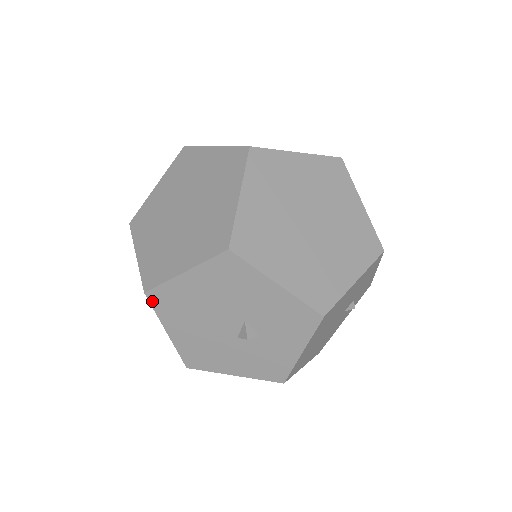
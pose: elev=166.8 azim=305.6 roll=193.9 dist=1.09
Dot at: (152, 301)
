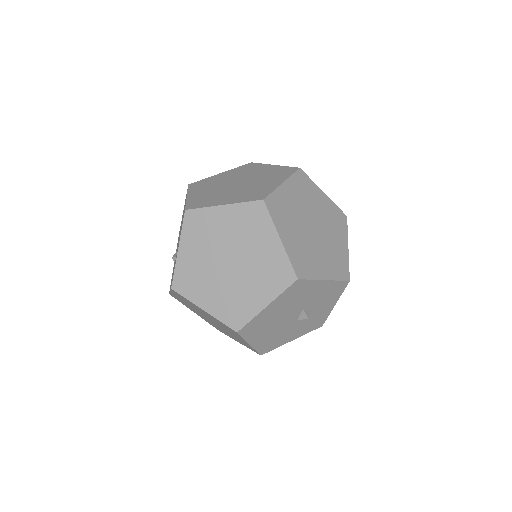
Dot at: (242, 334)
